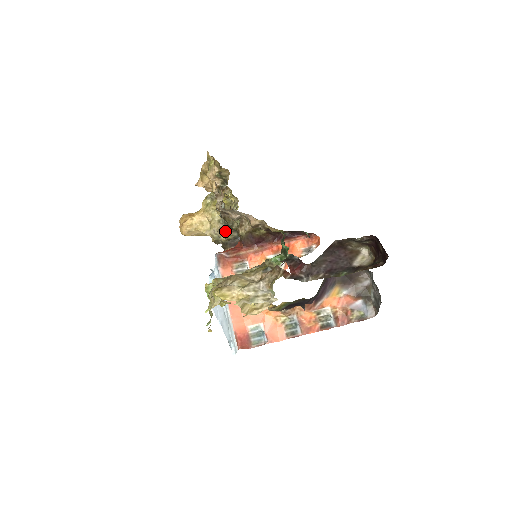
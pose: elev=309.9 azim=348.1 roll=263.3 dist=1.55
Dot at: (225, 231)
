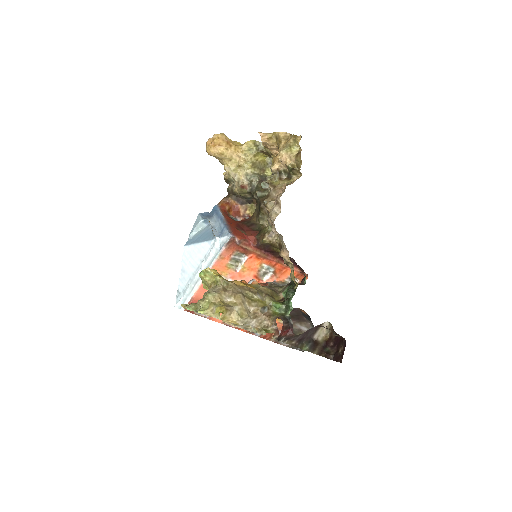
Dot at: (245, 190)
